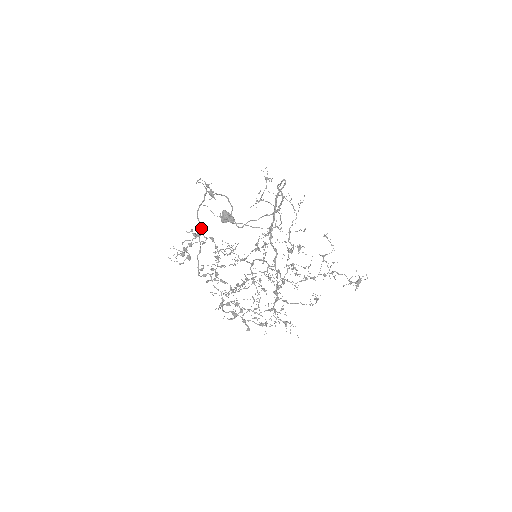
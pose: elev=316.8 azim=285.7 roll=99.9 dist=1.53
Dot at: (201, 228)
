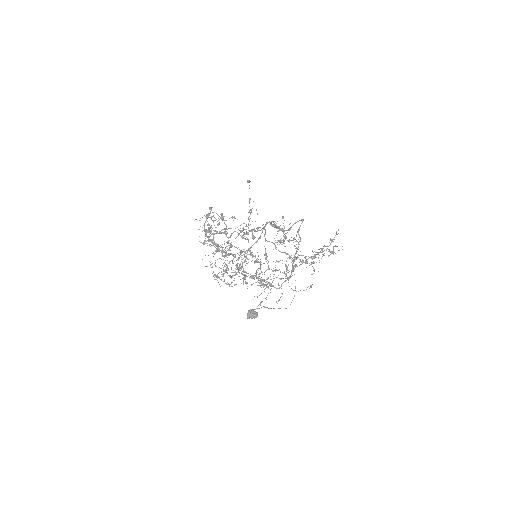
Dot at: (229, 237)
